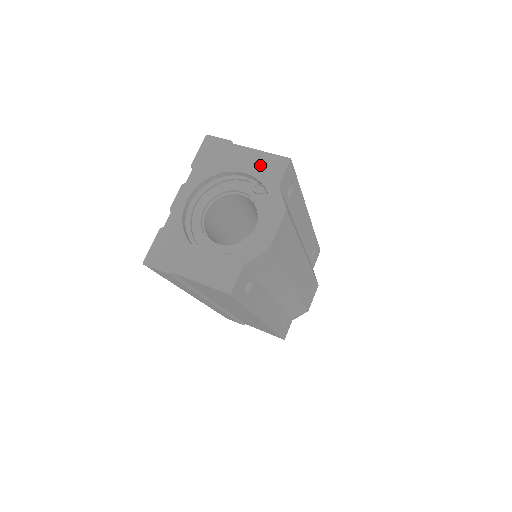
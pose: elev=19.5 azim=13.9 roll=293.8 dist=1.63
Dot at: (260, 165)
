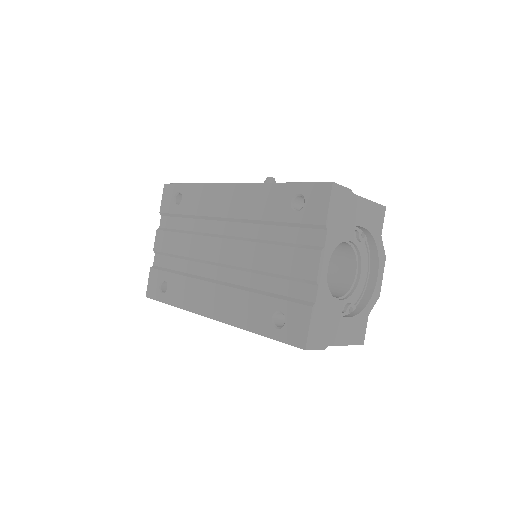
Dot at: (371, 217)
